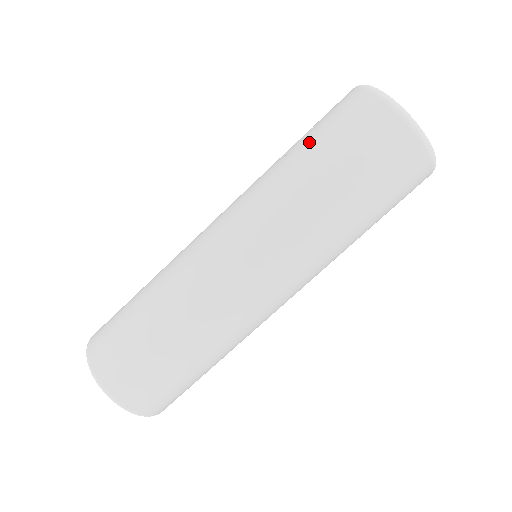
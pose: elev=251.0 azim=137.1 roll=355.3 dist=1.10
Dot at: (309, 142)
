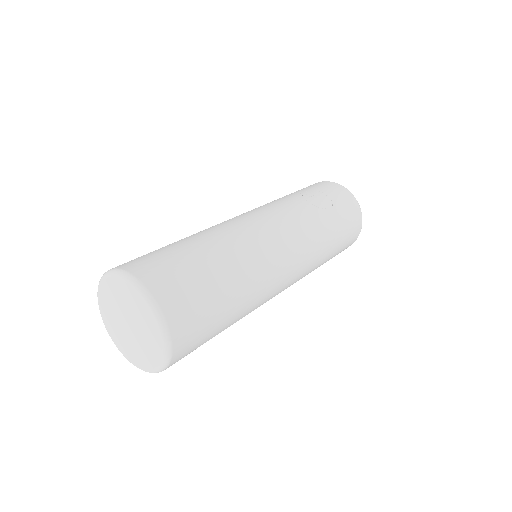
Dot at: (330, 208)
